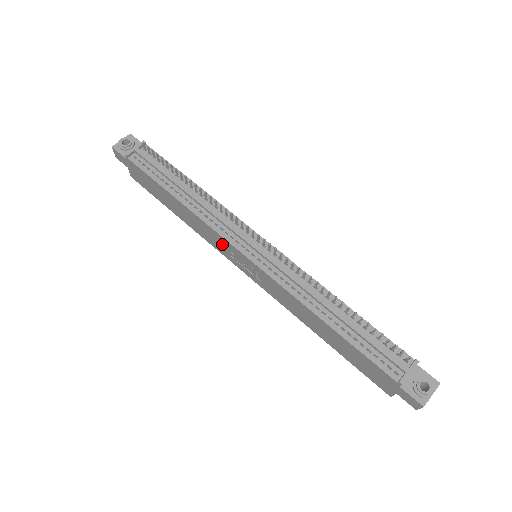
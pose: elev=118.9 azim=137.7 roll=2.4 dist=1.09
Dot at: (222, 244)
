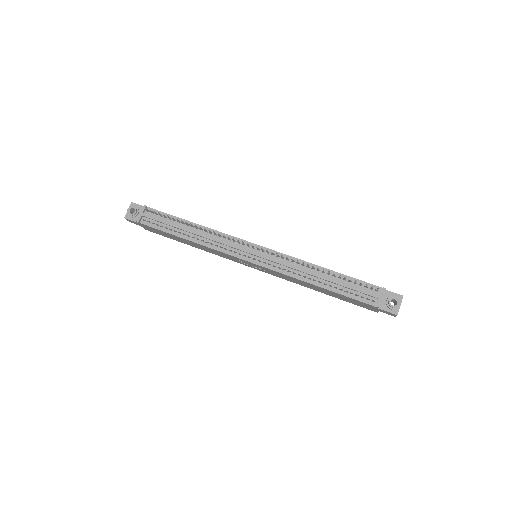
Dot at: (230, 257)
